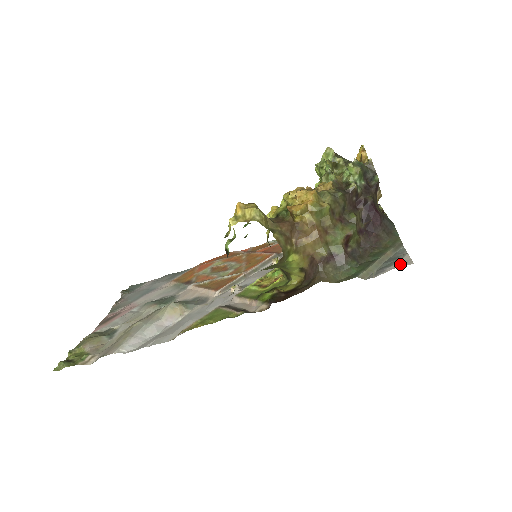
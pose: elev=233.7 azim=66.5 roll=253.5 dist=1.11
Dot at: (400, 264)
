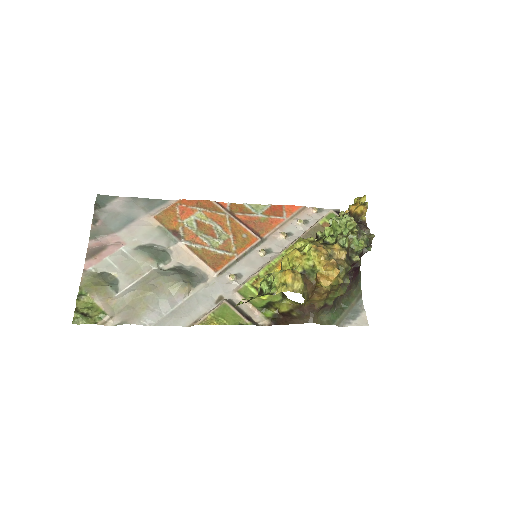
Dot at: (361, 322)
